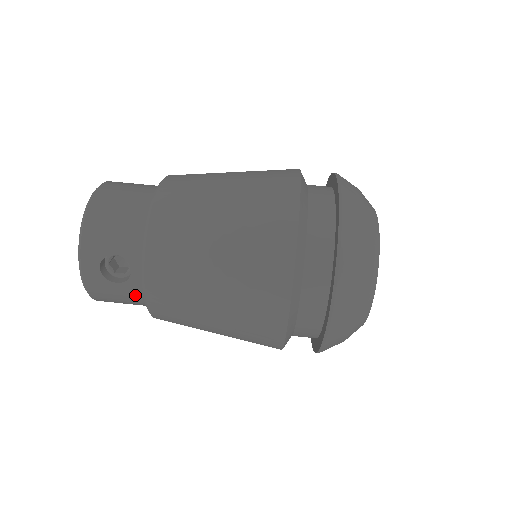
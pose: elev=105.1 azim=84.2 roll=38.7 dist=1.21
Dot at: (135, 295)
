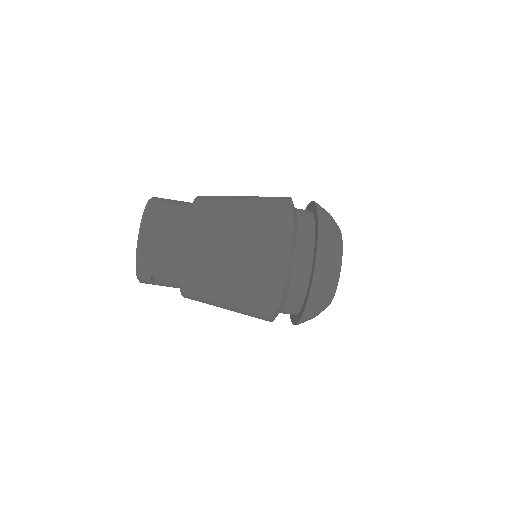
Dot at: (174, 287)
